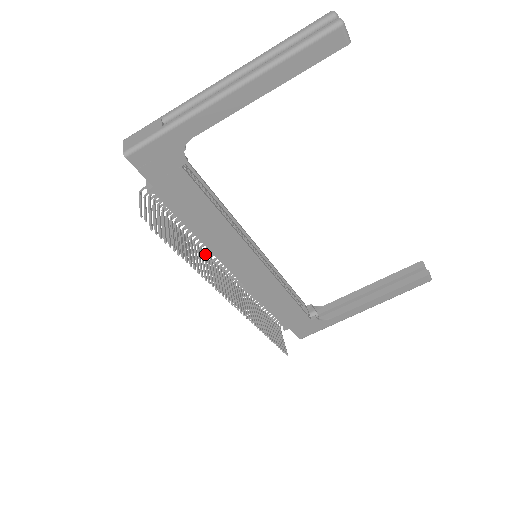
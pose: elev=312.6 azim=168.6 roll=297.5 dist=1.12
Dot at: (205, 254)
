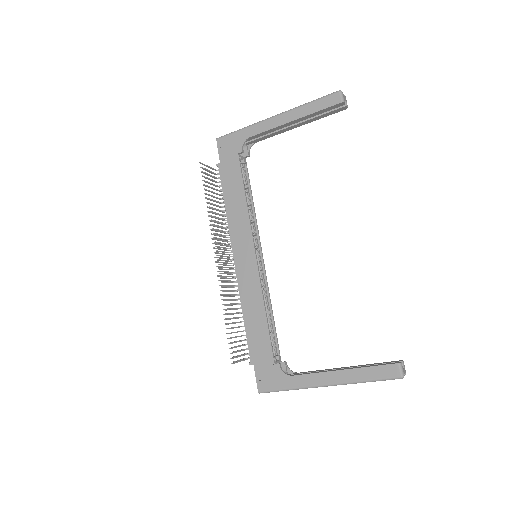
Dot at: (224, 228)
